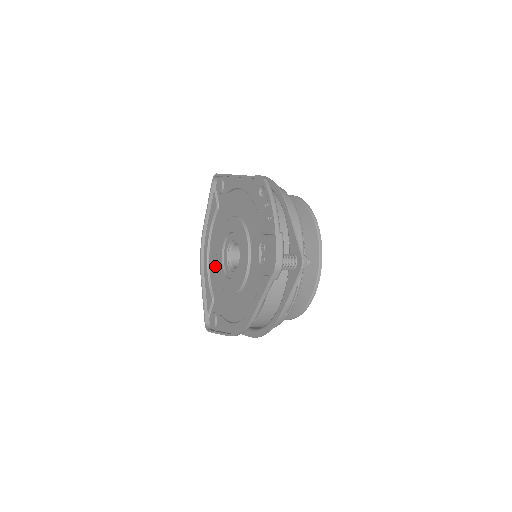
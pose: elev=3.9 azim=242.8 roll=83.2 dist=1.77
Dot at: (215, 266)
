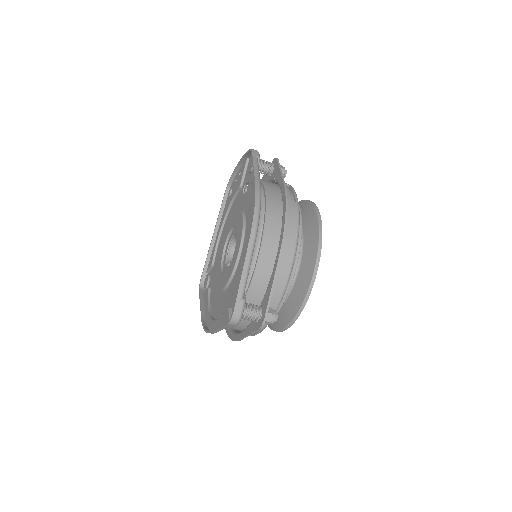
Dot at: (221, 300)
